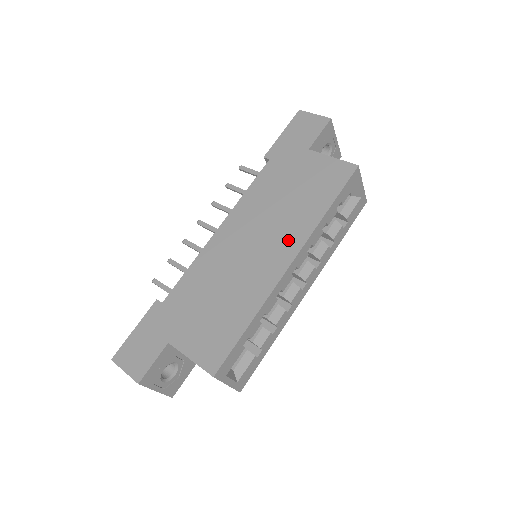
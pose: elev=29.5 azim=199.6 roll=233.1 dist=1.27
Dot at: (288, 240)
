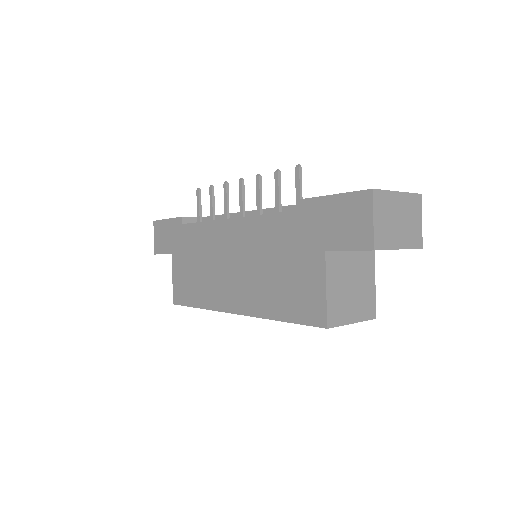
Dot at: (246, 298)
